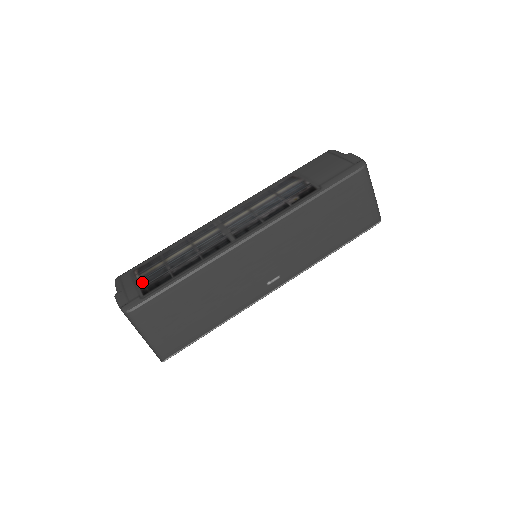
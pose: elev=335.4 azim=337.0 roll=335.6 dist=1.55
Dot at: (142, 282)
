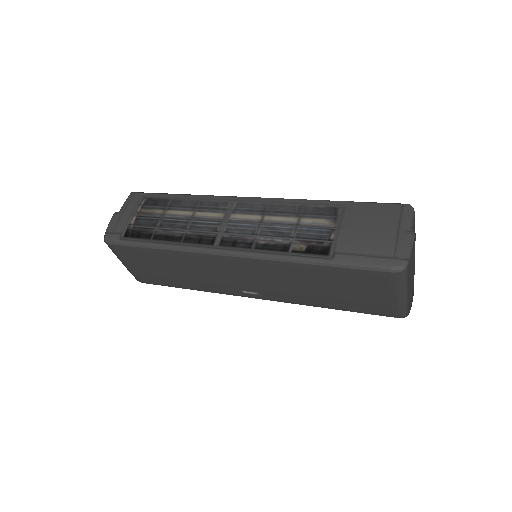
Dot at: (134, 220)
